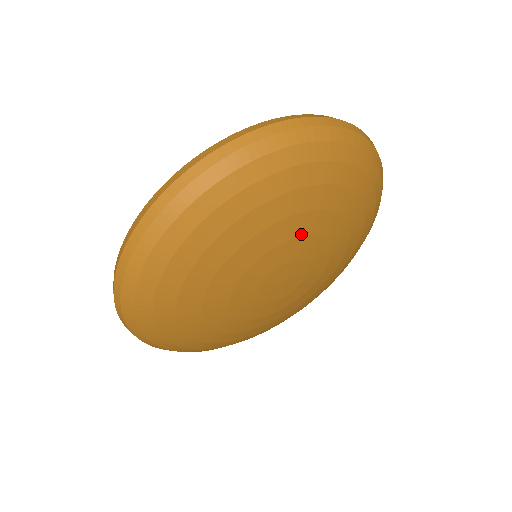
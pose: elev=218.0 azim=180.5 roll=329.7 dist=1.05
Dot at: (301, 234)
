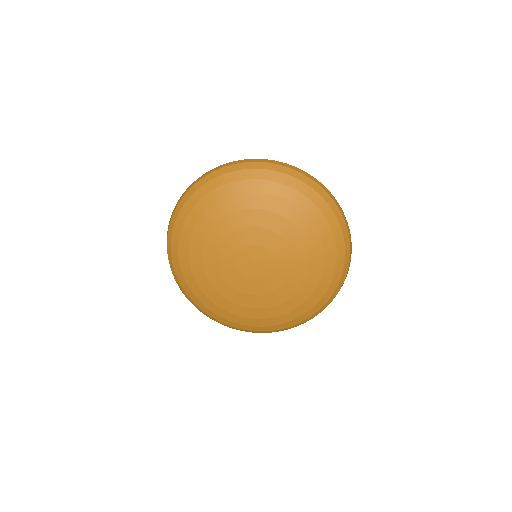
Dot at: (258, 225)
